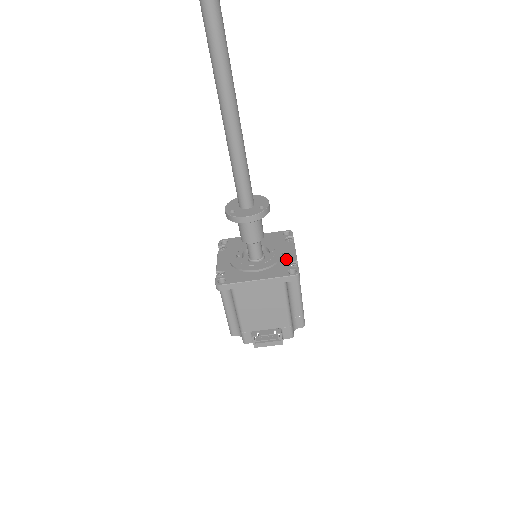
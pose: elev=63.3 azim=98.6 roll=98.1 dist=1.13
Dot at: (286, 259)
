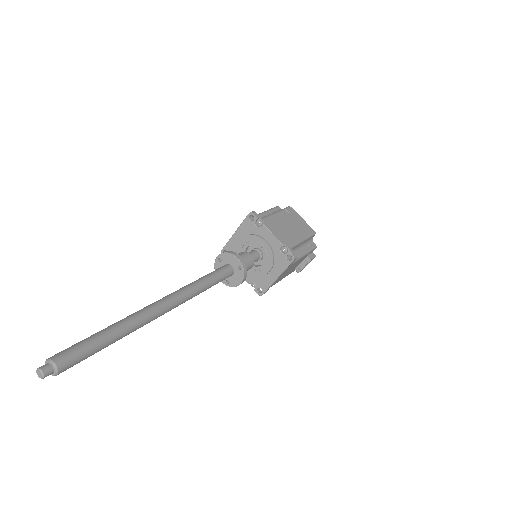
Dot at: (275, 248)
